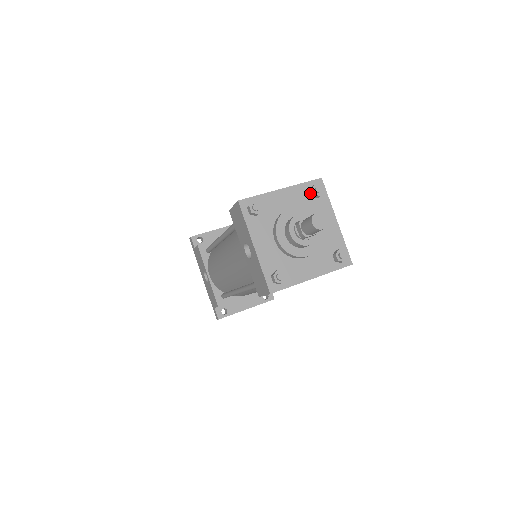
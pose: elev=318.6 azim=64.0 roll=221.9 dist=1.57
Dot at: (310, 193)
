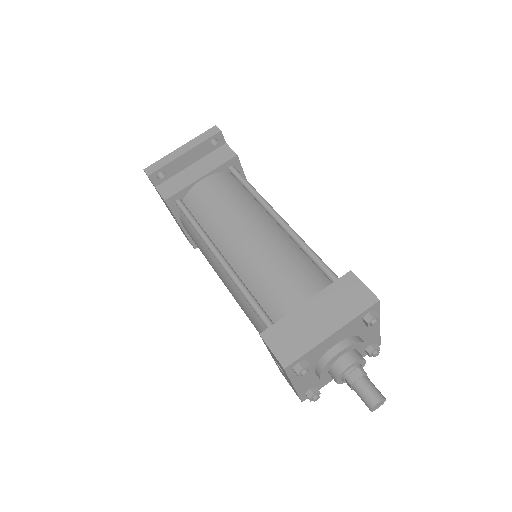
Dot at: (362, 320)
